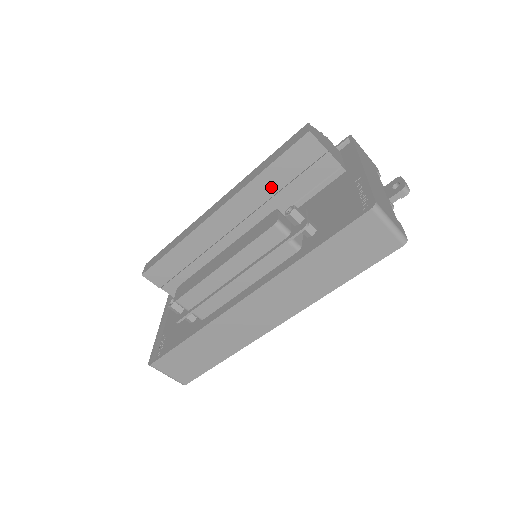
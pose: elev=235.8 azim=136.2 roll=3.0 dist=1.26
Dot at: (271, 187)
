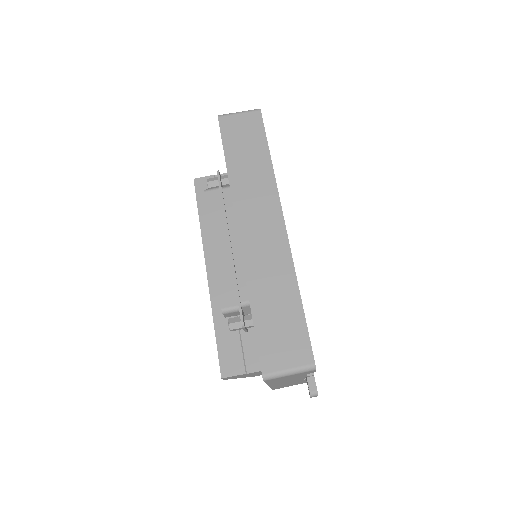
Dot at: occluded
